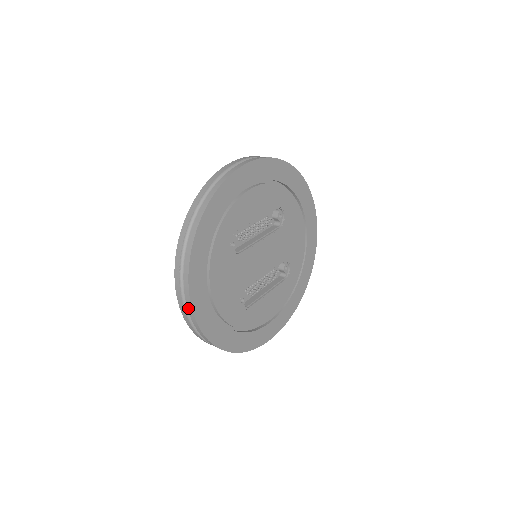
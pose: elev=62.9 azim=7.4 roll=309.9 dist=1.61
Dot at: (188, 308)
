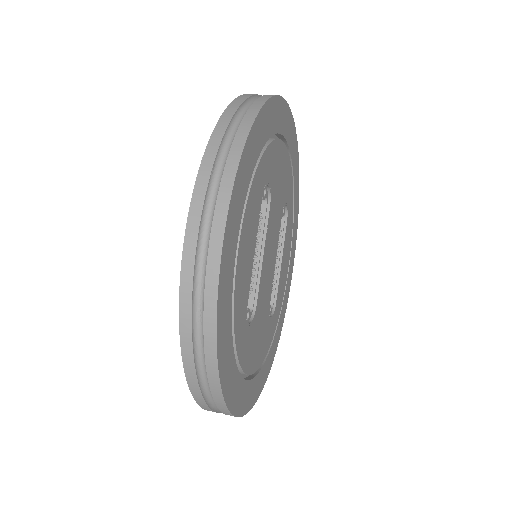
Dot at: occluded
